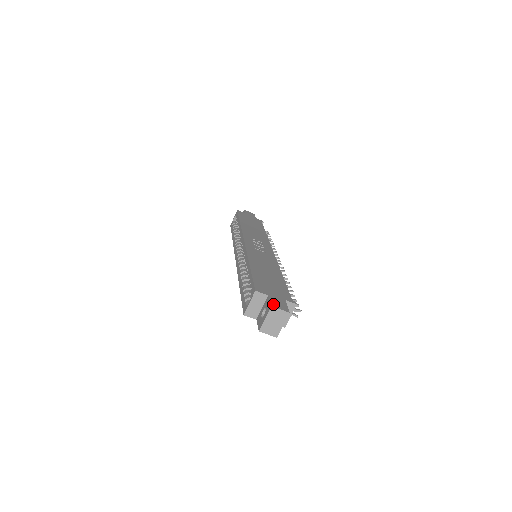
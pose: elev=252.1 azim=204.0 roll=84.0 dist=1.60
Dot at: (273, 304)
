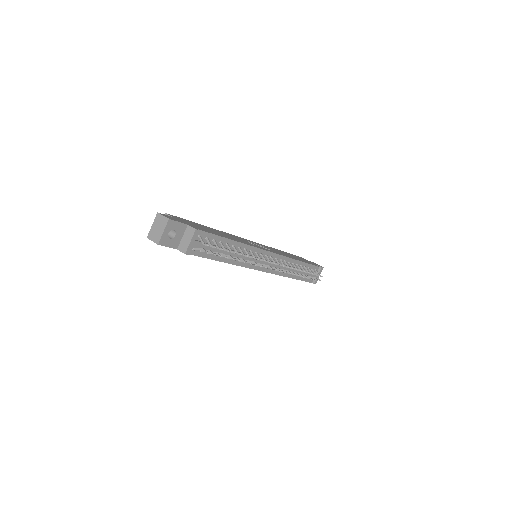
Dot at: (163, 214)
